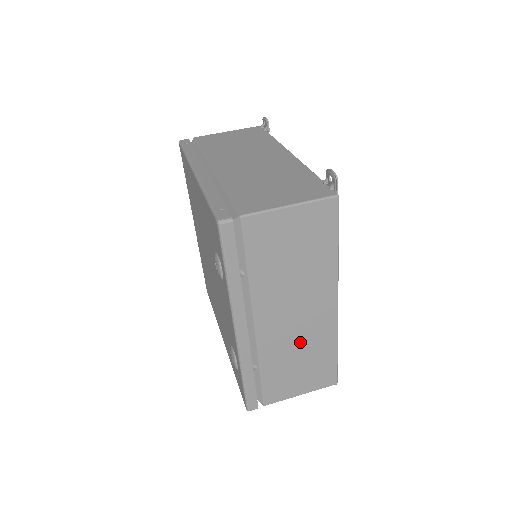
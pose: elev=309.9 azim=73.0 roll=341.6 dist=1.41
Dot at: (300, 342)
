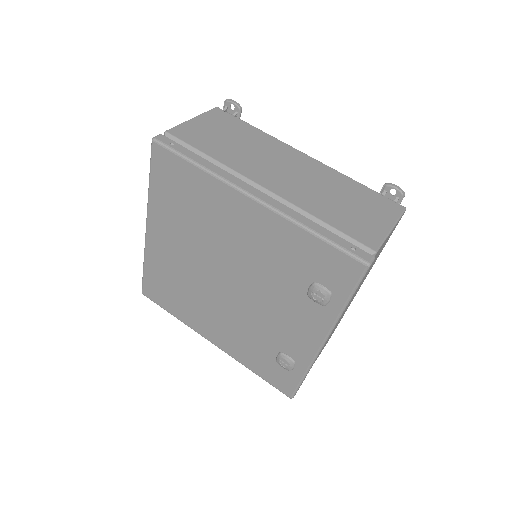
Dot at: occluded
